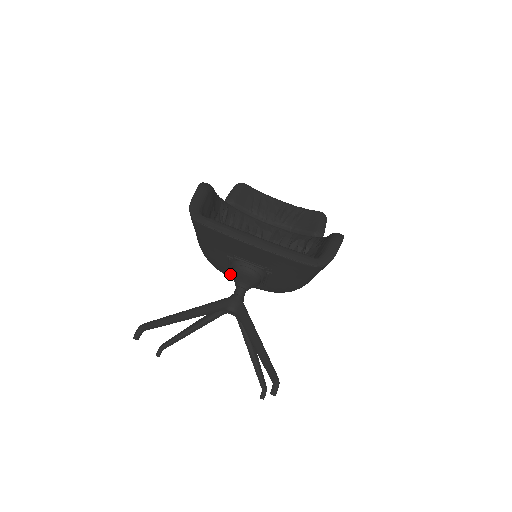
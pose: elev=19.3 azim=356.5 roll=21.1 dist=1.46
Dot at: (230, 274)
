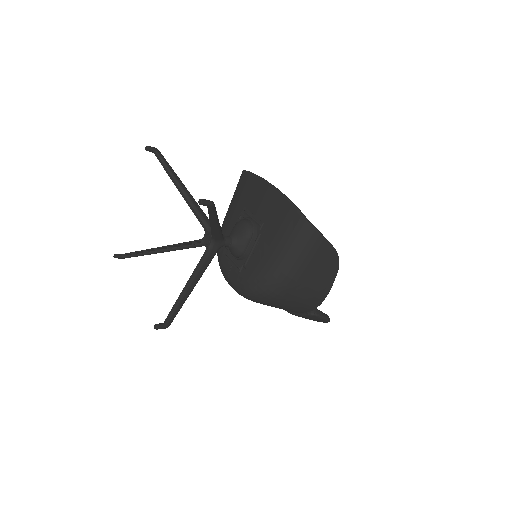
Dot at: (226, 253)
